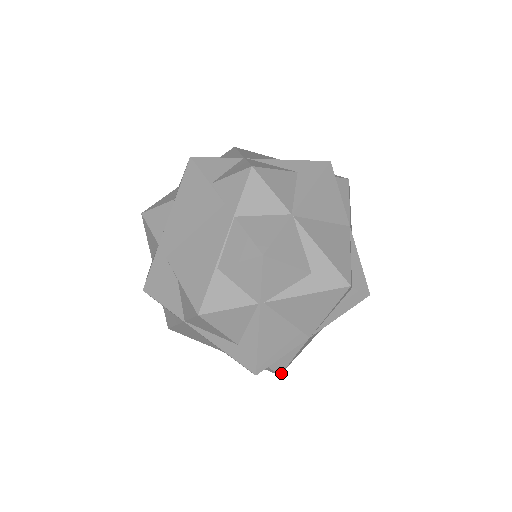
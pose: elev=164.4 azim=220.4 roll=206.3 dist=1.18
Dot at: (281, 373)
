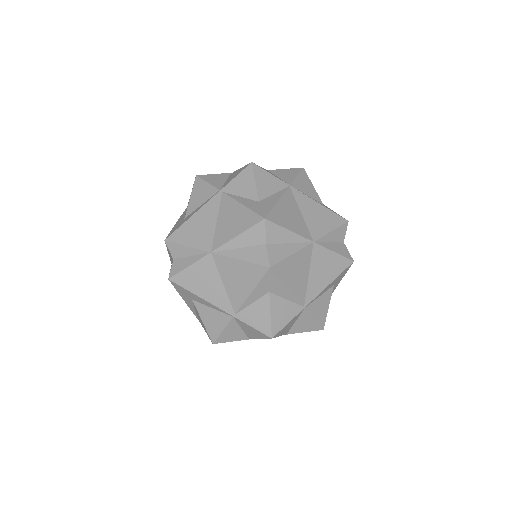
Dot at: (171, 279)
